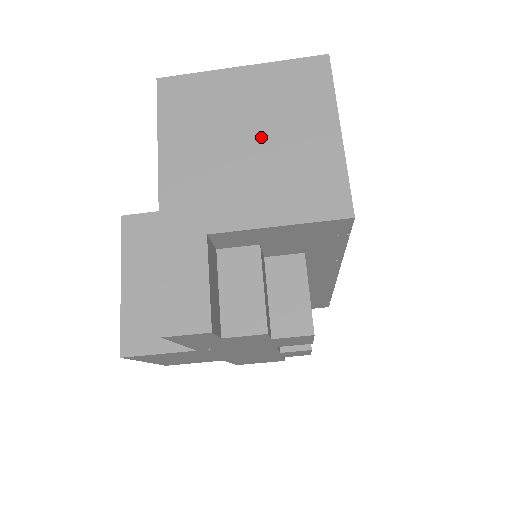
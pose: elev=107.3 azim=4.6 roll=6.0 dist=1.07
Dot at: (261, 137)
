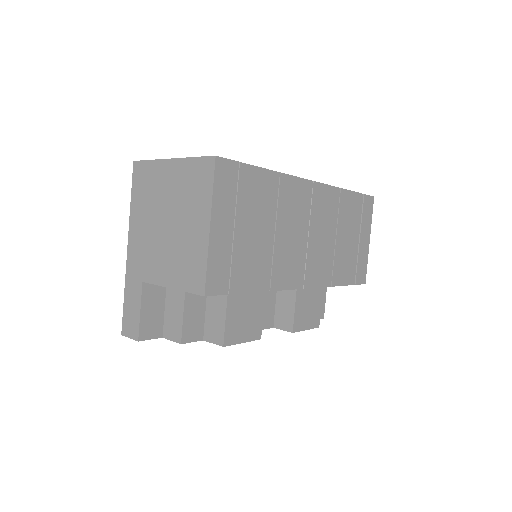
Dot at: (172, 220)
